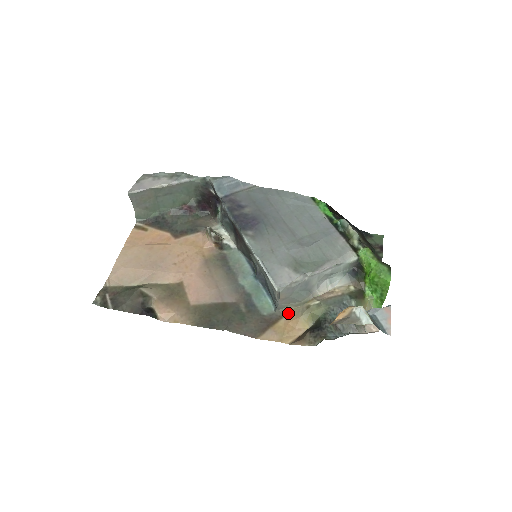
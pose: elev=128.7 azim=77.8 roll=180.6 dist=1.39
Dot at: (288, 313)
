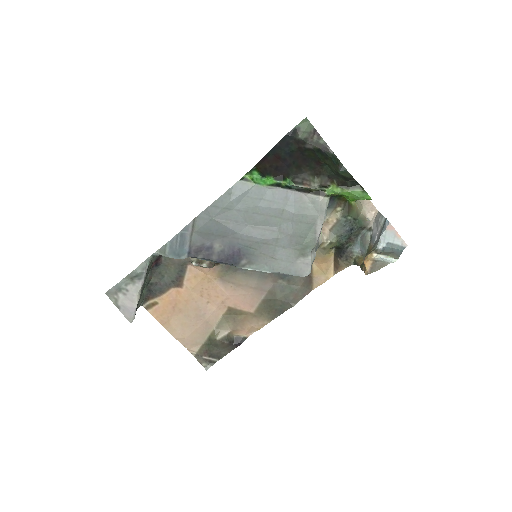
Dot at: occluded
